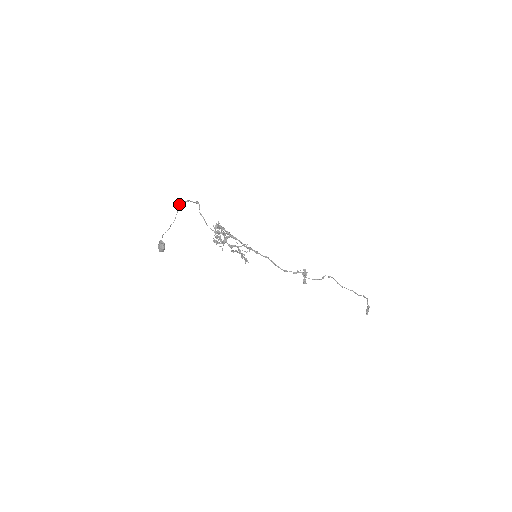
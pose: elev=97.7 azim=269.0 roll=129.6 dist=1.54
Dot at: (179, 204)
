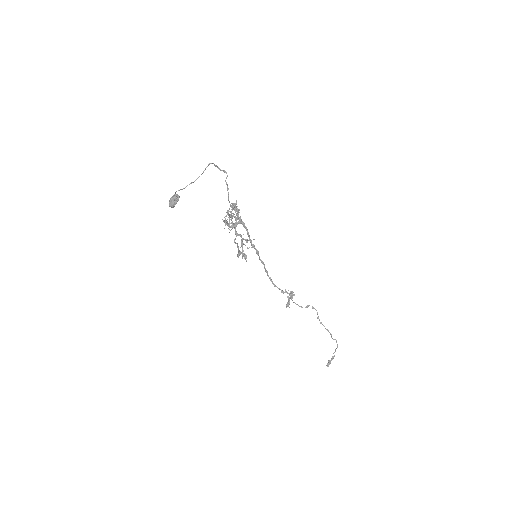
Dot at: (209, 164)
